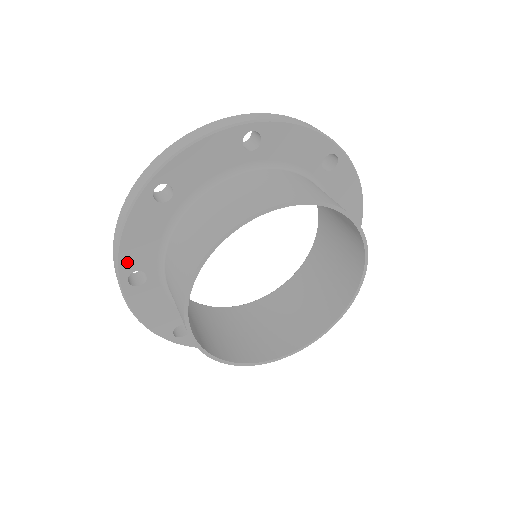
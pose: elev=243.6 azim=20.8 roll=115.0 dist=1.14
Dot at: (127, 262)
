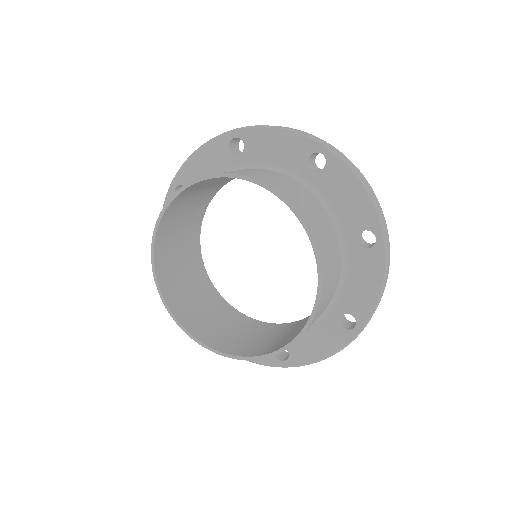
Dot at: occluded
